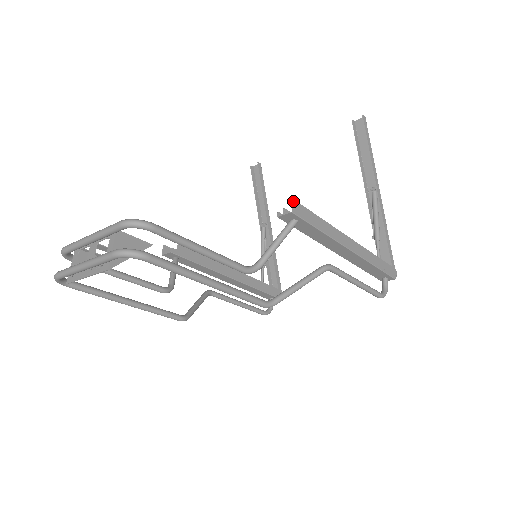
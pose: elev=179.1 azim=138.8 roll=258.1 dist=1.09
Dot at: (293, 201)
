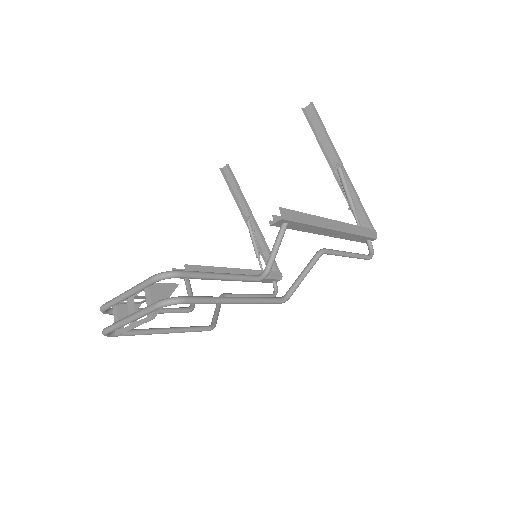
Dot at: (280, 209)
